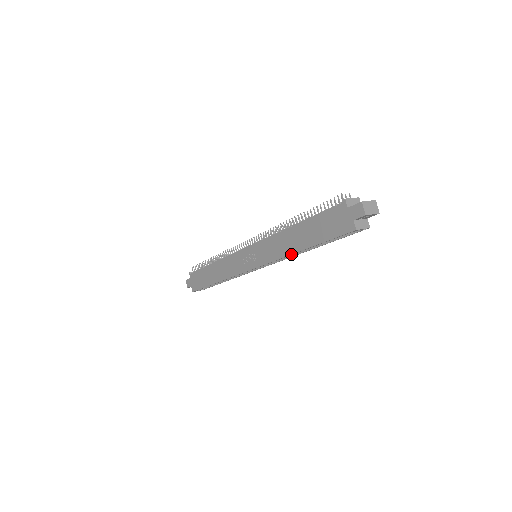
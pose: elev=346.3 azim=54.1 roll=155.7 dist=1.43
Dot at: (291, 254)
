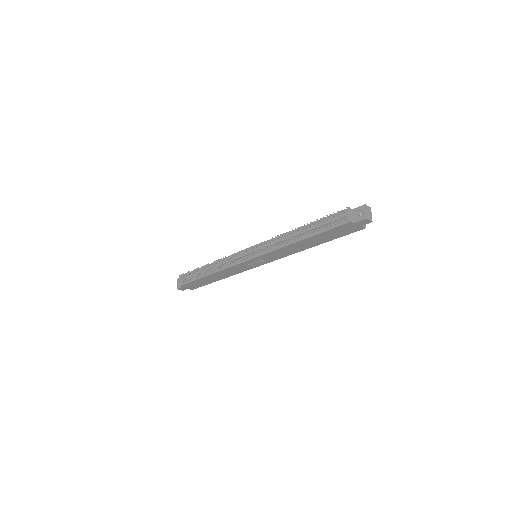
Dot at: occluded
